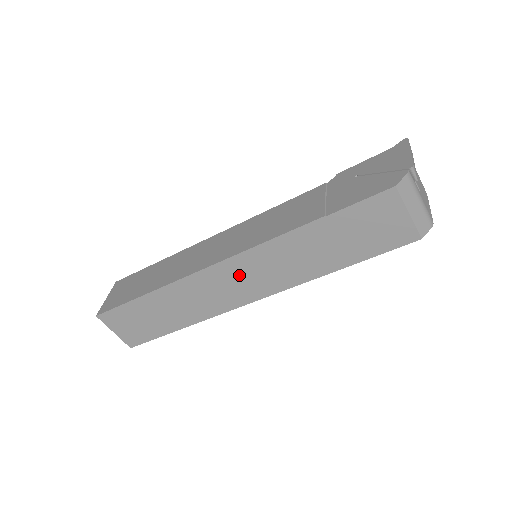
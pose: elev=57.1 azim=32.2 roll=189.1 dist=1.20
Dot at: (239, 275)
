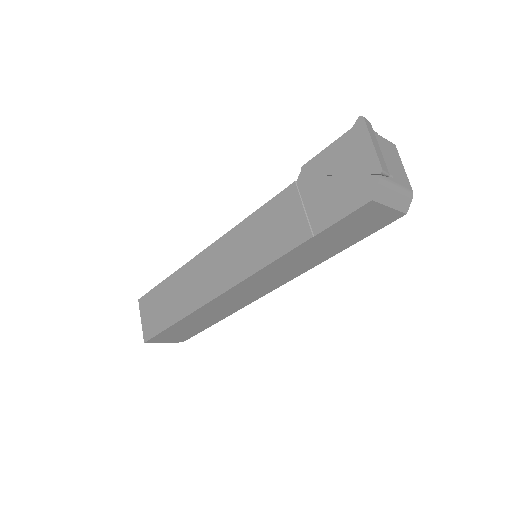
Dot at: (252, 287)
